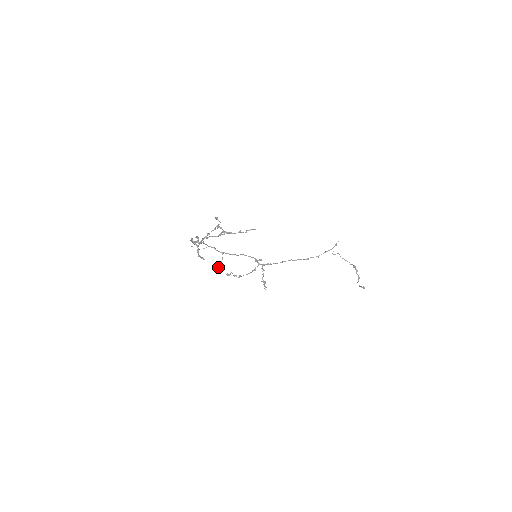
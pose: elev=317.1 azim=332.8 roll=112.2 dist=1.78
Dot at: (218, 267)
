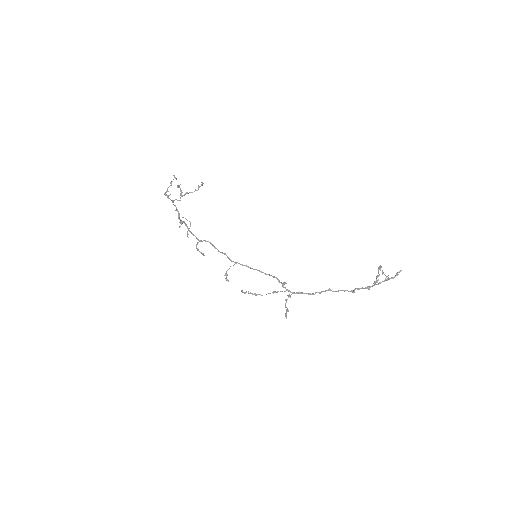
Dot at: (226, 274)
